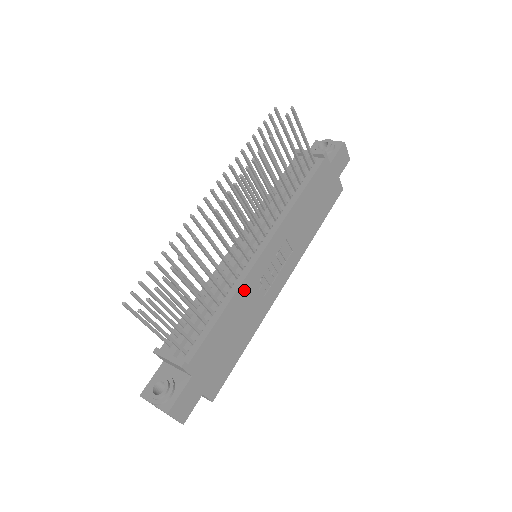
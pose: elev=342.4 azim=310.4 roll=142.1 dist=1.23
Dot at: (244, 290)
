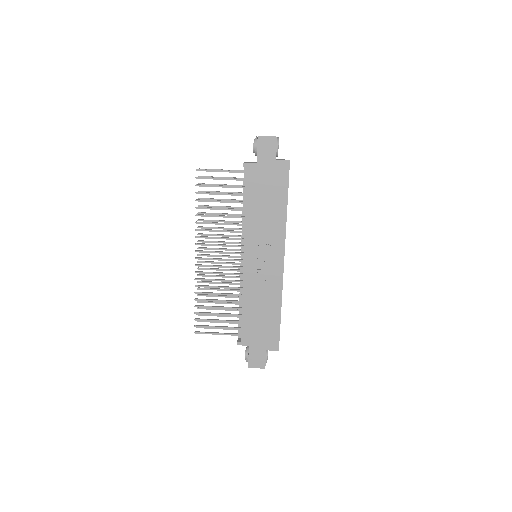
Dot at: (248, 288)
